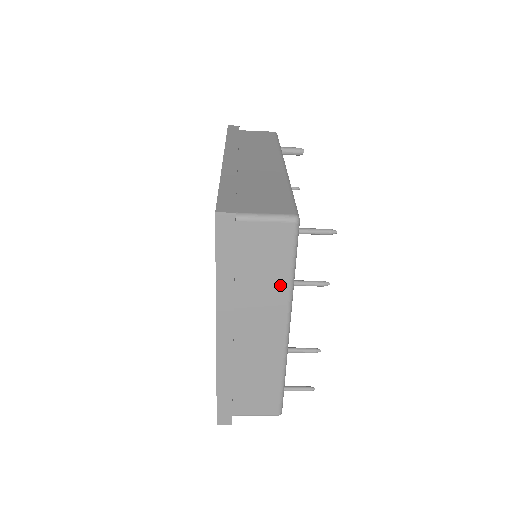
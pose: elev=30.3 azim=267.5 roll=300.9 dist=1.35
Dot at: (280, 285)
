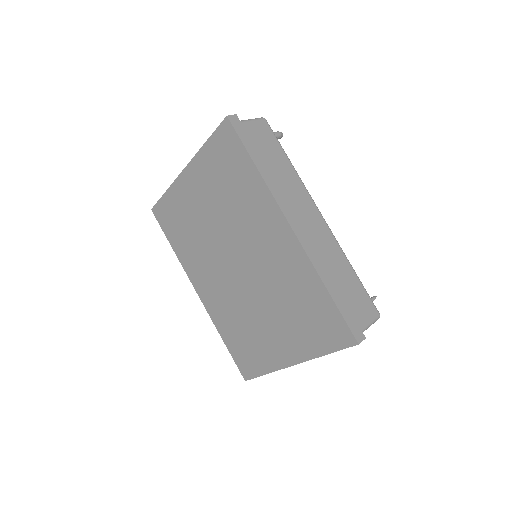
Dot at: occluded
